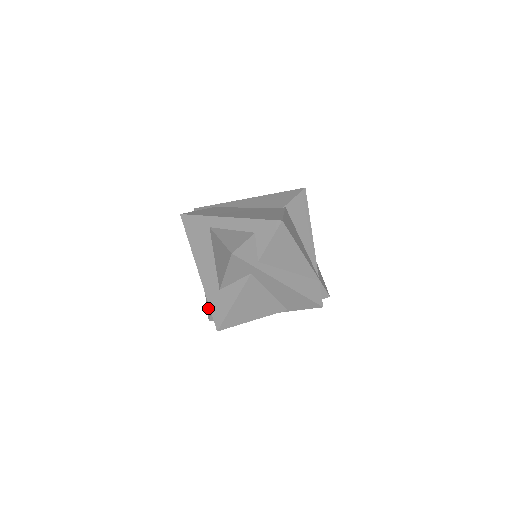
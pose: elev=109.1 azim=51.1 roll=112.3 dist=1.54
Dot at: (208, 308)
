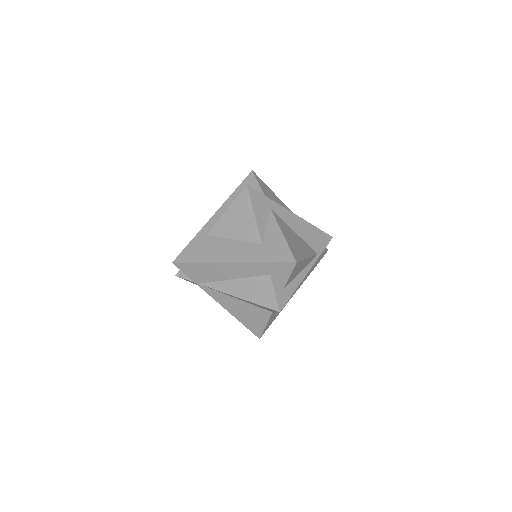
Dot at: (267, 302)
